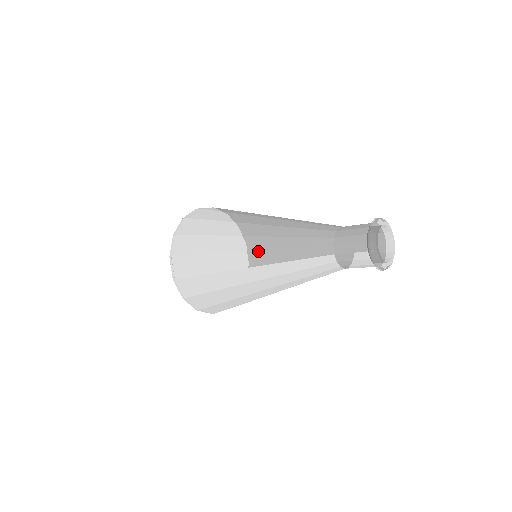
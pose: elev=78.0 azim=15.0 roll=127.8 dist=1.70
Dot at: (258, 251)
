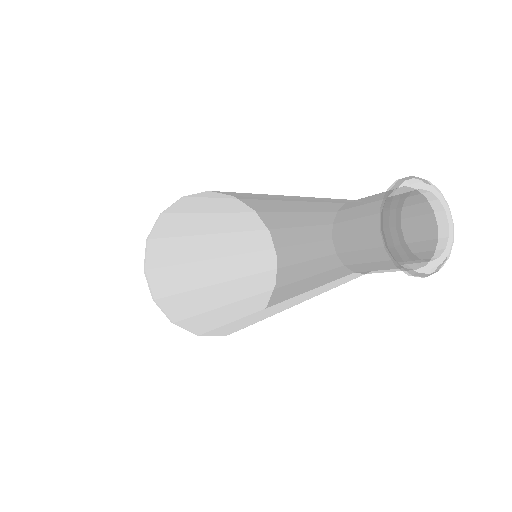
Dot at: (253, 297)
